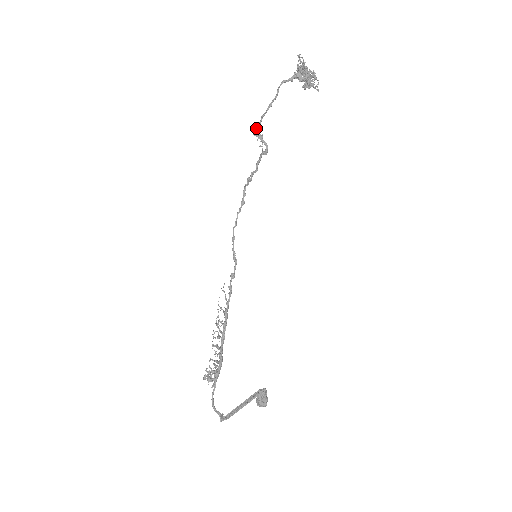
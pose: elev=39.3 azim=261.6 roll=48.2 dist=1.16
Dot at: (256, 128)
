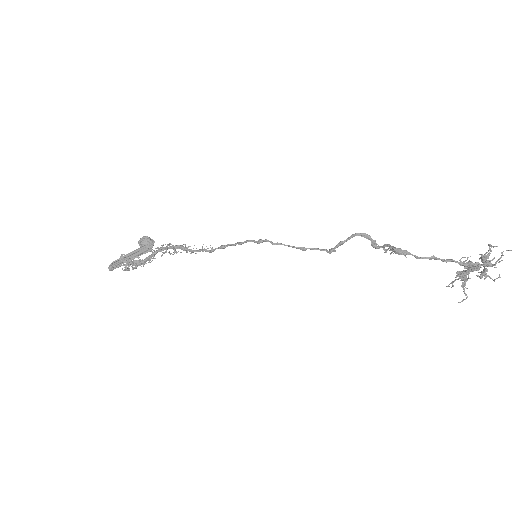
Dot at: occluded
